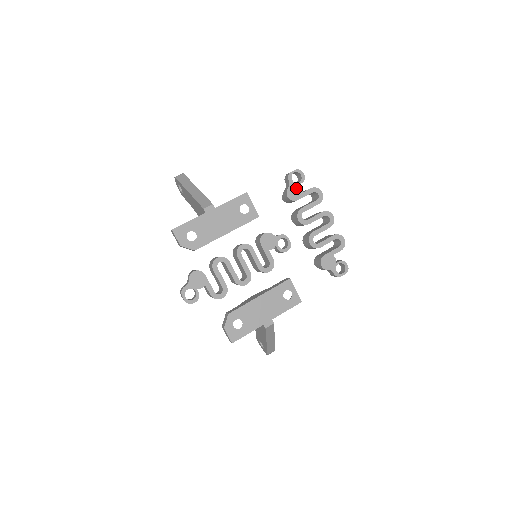
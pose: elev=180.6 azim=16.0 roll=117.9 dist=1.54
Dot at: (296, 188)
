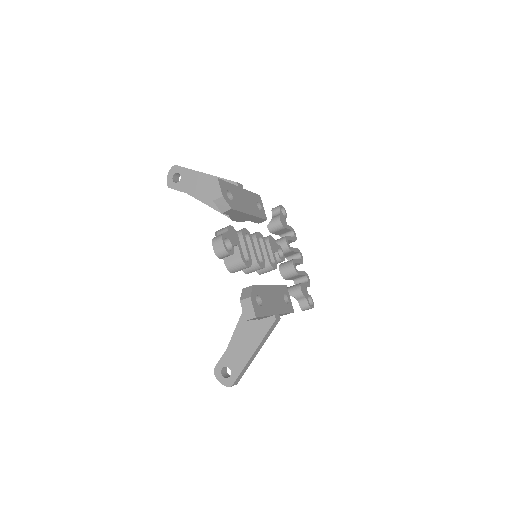
Dot at: (284, 219)
